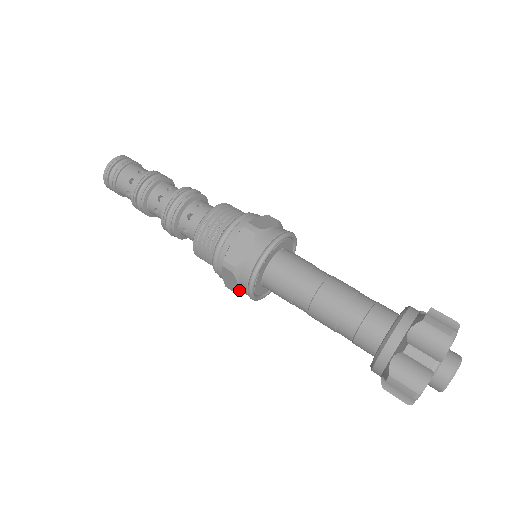
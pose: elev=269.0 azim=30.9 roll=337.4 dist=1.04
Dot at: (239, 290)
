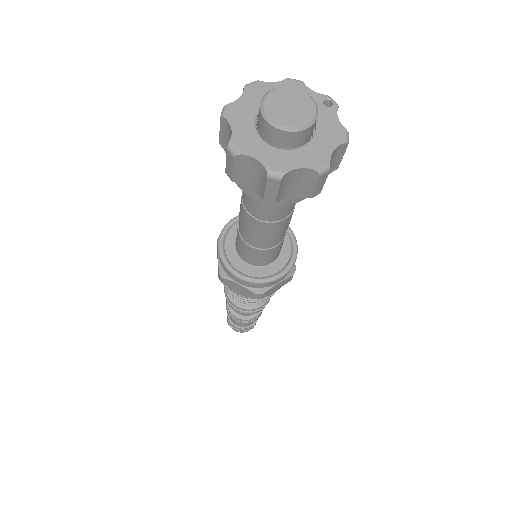
Dot at: (220, 264)
